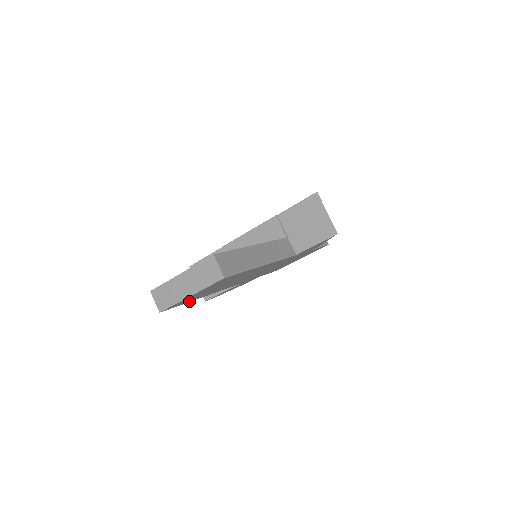
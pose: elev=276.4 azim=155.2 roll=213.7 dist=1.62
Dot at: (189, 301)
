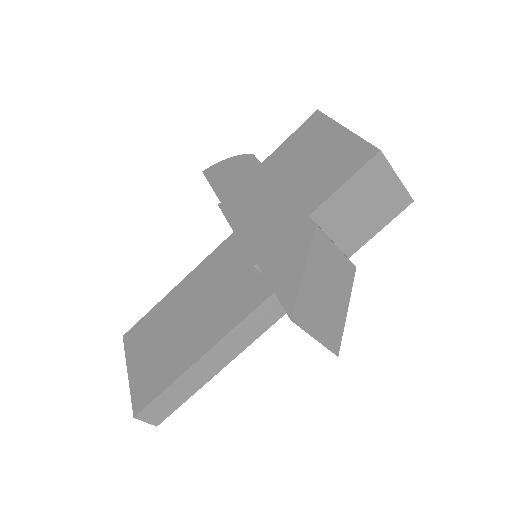
Dot at: occluded
